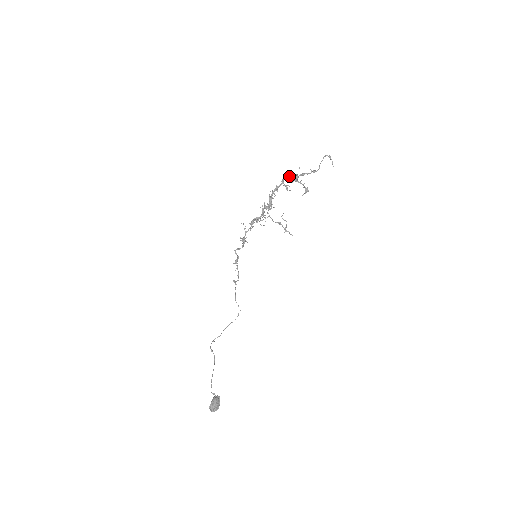
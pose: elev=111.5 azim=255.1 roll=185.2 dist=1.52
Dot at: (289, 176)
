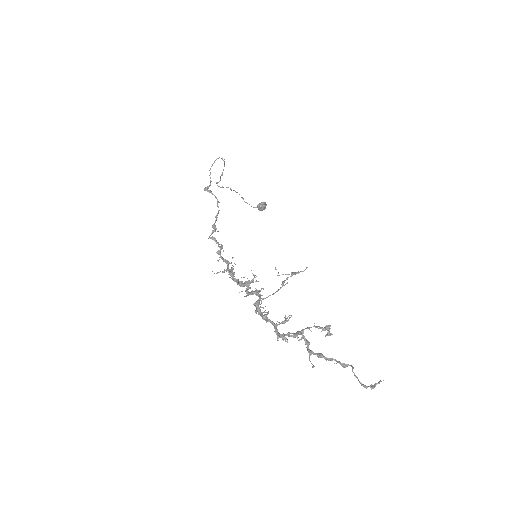
Dot at: occluded
